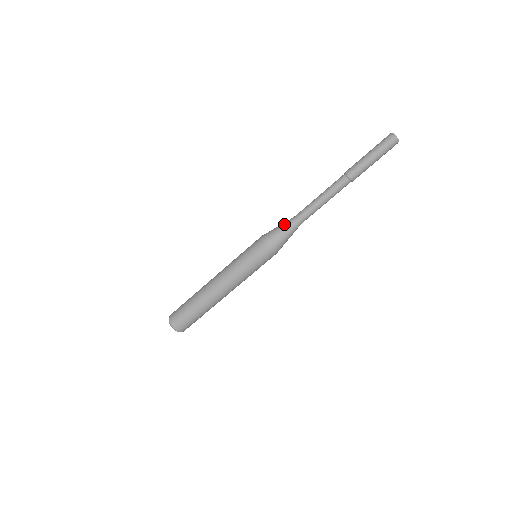
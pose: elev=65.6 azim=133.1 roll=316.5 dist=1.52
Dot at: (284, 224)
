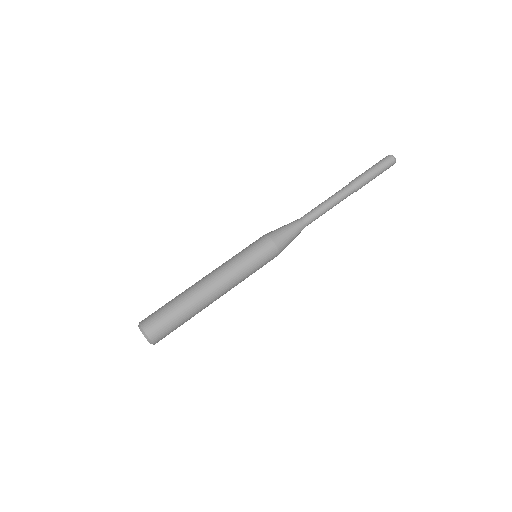
Dot at: occluded
